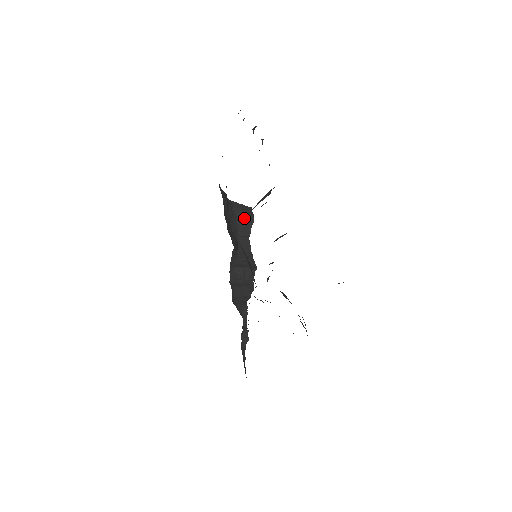
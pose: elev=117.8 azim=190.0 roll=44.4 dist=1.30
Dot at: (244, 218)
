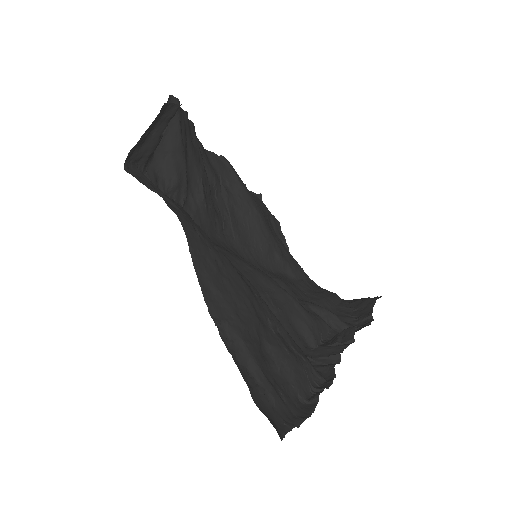
Dot at: (363, 304)
